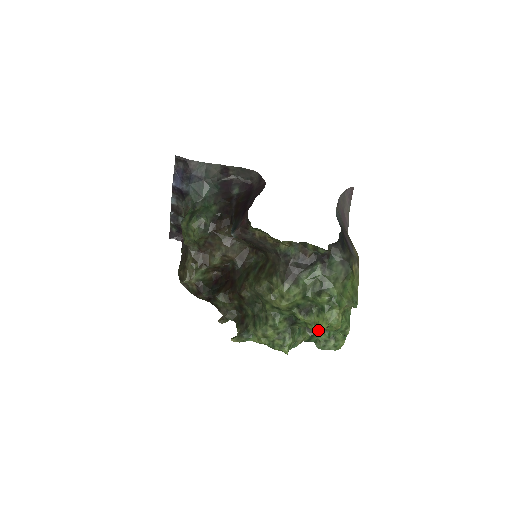
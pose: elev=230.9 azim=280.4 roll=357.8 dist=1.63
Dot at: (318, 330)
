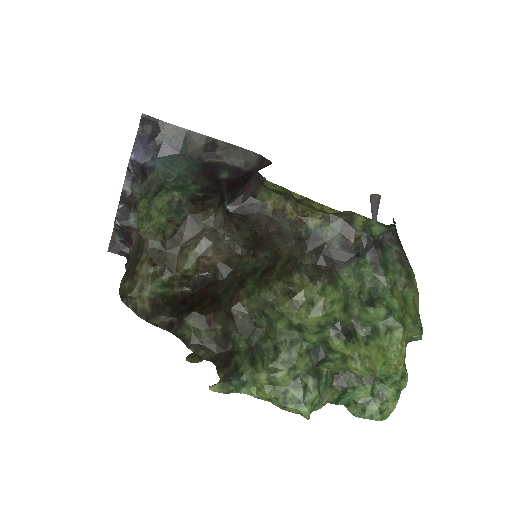
Dot at: (369, 368)
